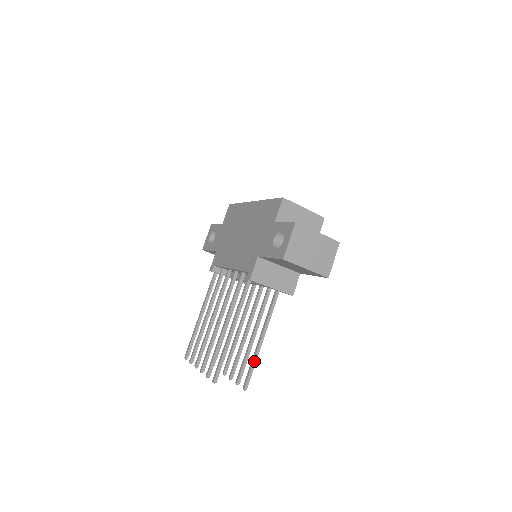
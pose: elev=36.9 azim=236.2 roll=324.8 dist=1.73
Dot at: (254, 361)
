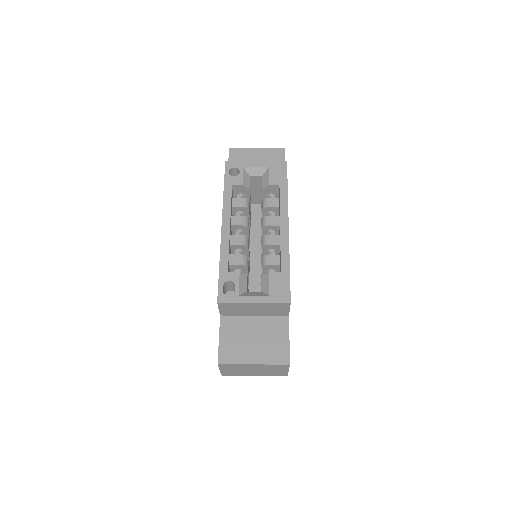
Dot at: occluded
